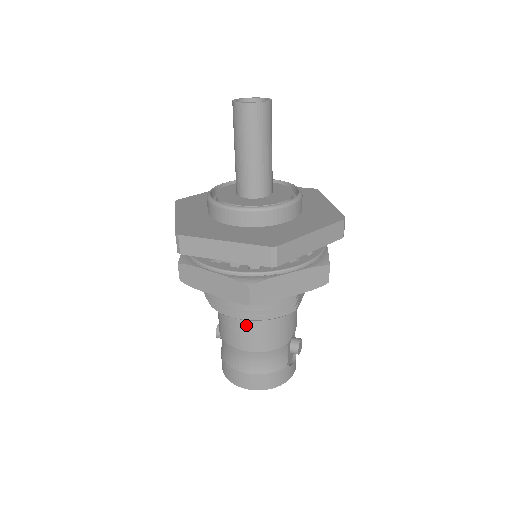
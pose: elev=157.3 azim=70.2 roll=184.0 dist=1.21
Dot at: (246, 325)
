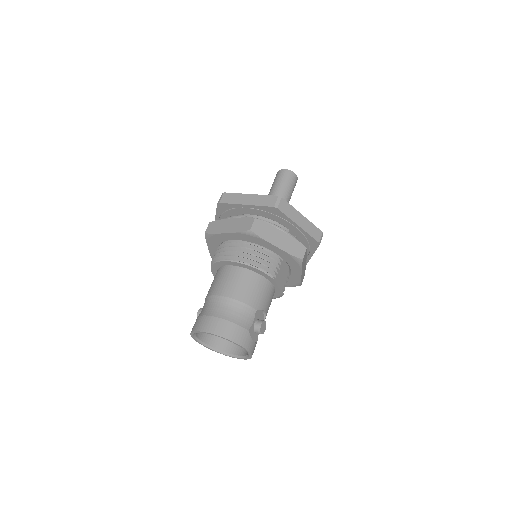
Dot at: (234, 275)
